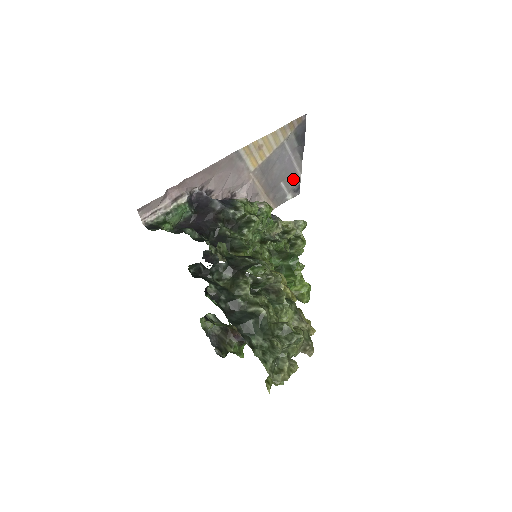
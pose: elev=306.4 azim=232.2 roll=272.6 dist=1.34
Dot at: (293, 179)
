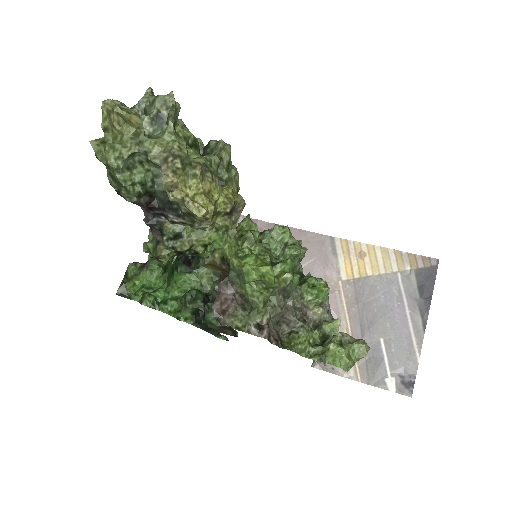
Dot at: (404, 353)
